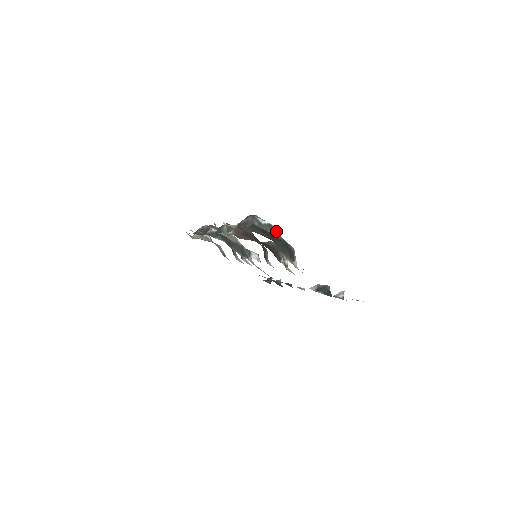
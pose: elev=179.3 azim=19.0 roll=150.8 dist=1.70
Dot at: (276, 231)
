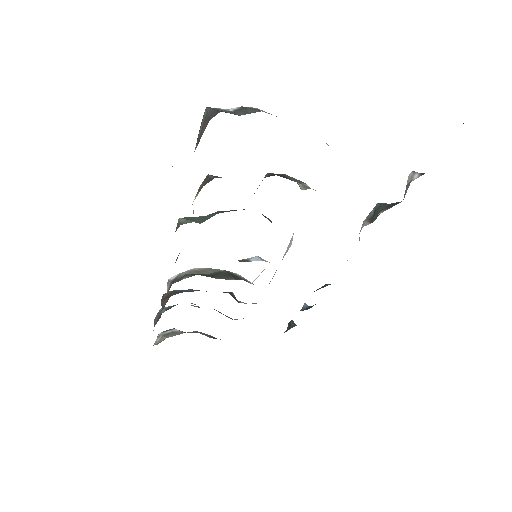
Dot at: (260, 110)
